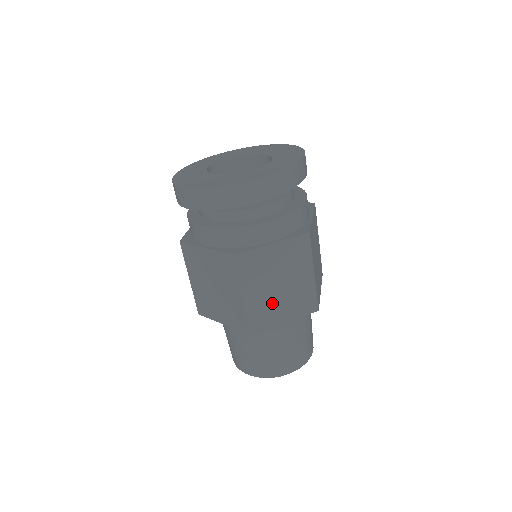
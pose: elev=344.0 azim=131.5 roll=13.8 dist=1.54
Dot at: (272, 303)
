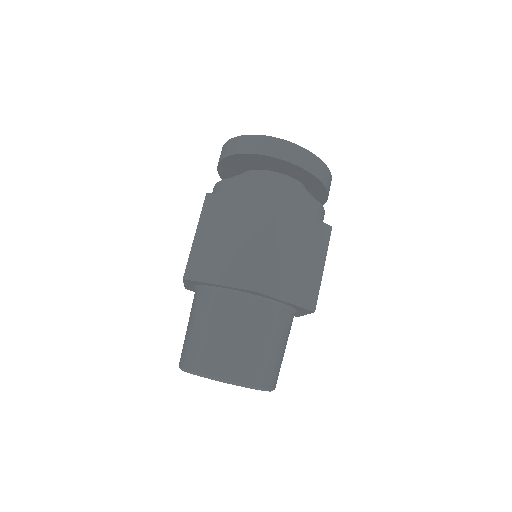
Dot at: (285, 271)
